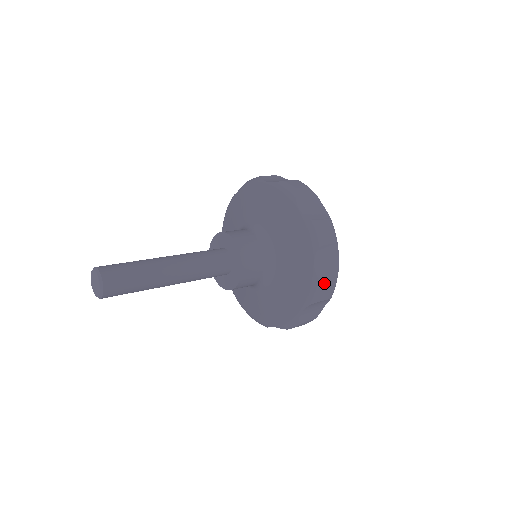
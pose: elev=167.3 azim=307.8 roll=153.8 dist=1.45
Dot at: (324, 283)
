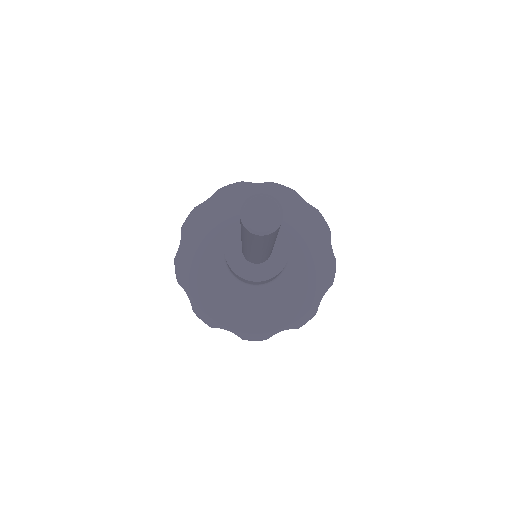
Dot at: (314, 315)
